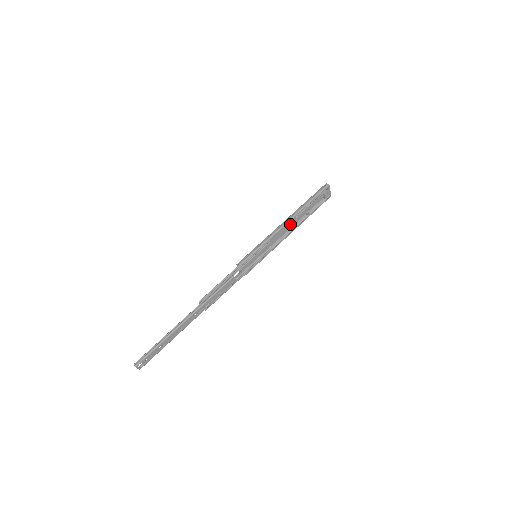
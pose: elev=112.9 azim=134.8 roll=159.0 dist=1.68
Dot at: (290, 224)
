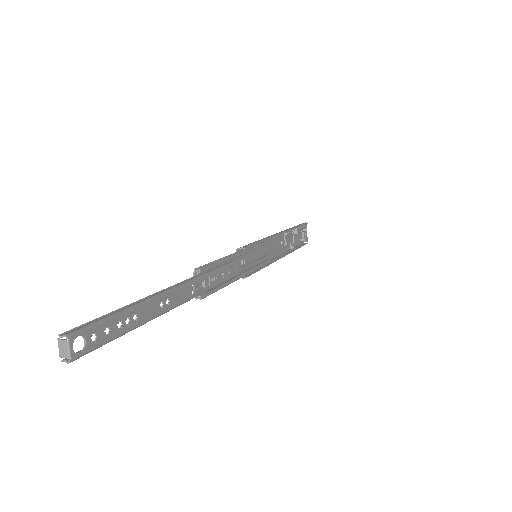
Dot at: (279, 247)
